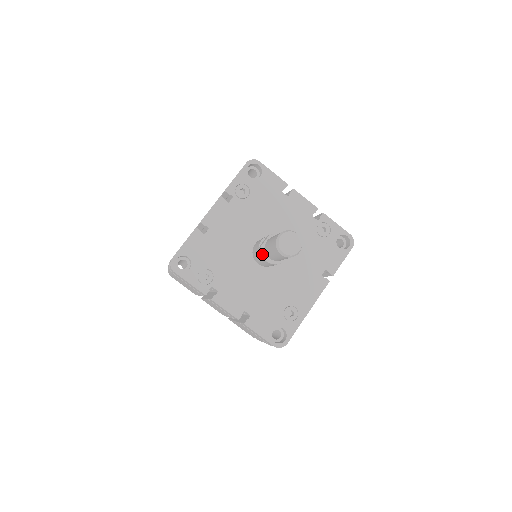
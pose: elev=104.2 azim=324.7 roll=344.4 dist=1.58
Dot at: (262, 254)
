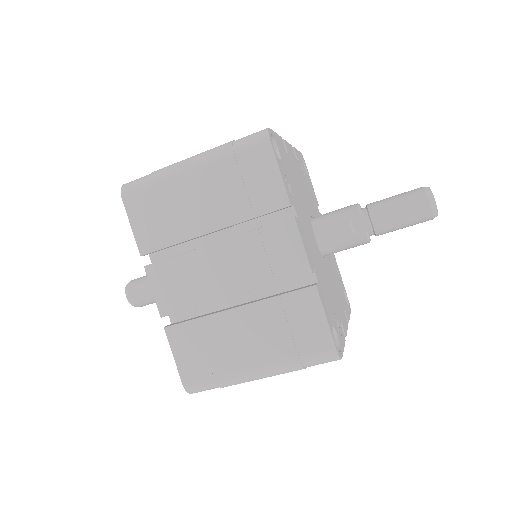
Dot at: (370, 239)
